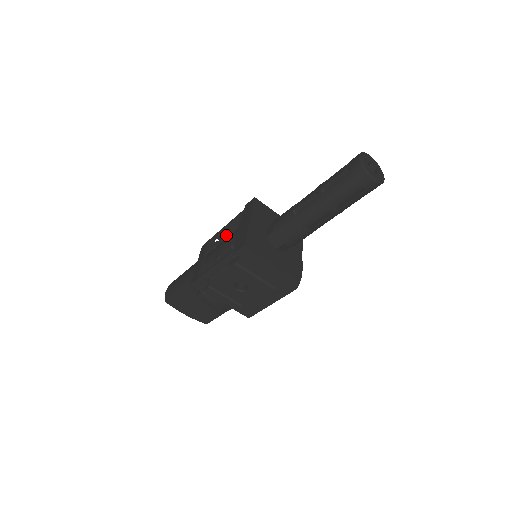
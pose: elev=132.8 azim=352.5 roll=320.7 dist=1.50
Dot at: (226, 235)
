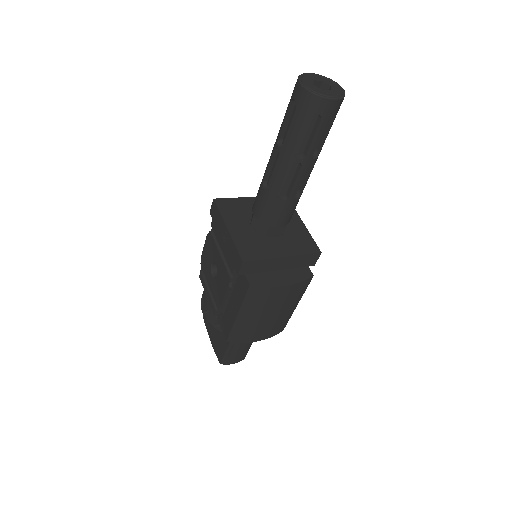
Dot at: occluded
